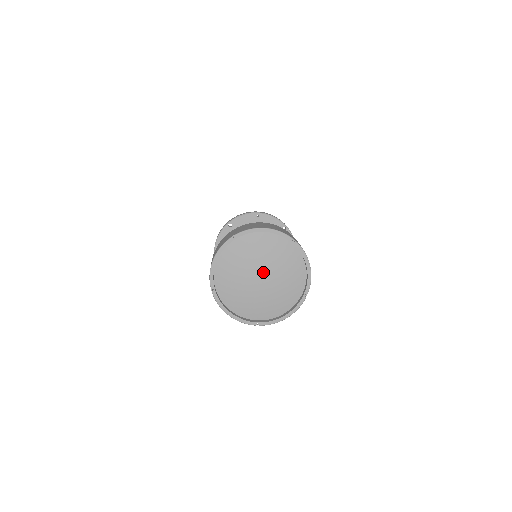
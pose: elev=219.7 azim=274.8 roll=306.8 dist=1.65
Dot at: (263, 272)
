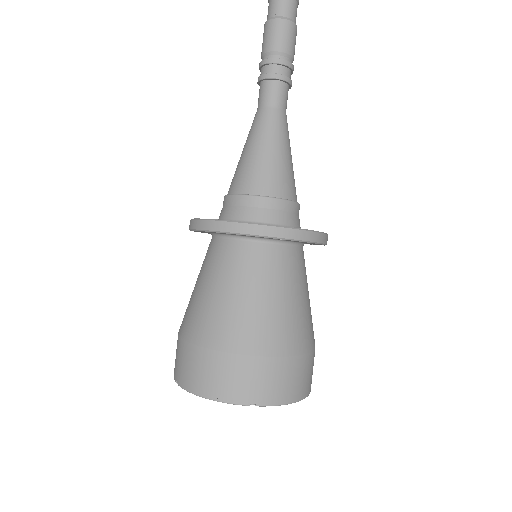
Dot at: occluded
